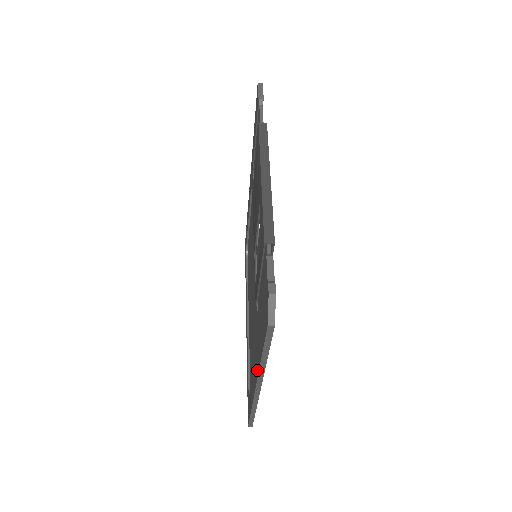
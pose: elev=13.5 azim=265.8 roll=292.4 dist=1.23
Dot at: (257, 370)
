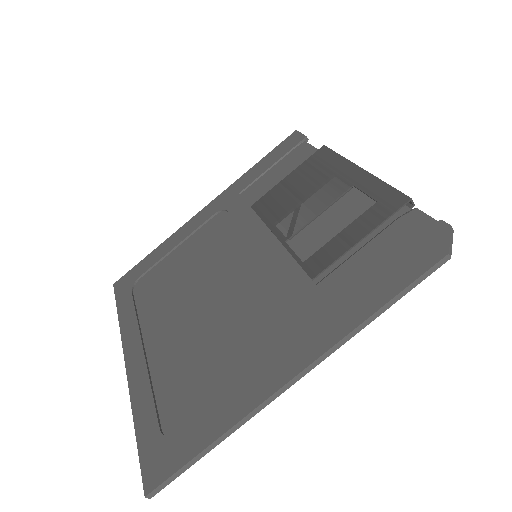
Dot at: (326, 342)
